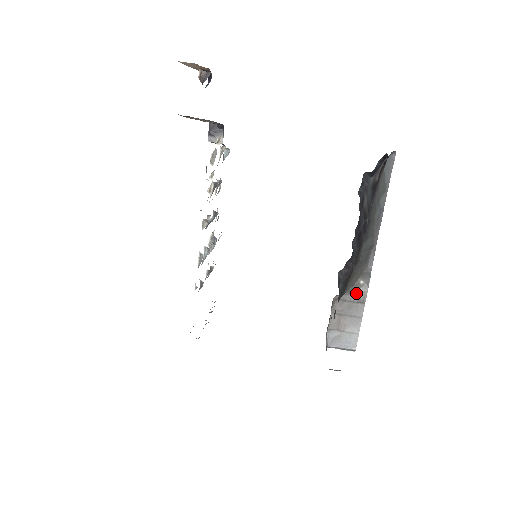
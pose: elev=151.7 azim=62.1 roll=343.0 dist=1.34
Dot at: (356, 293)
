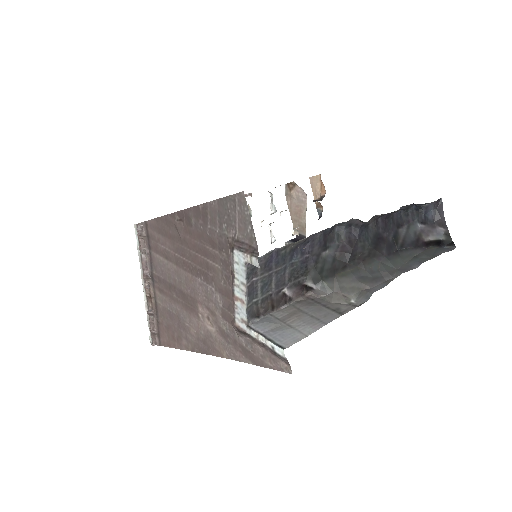
Dot at: (338, 304)
